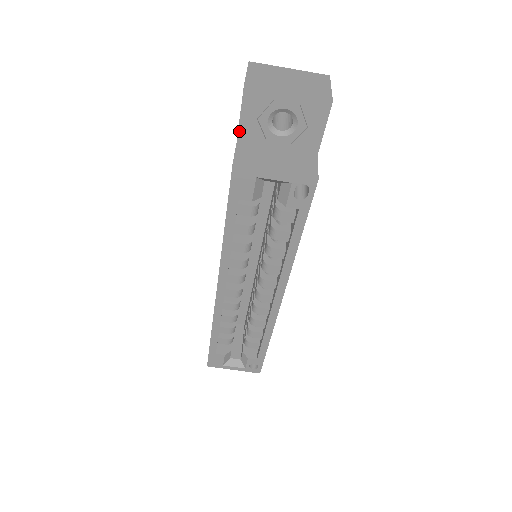
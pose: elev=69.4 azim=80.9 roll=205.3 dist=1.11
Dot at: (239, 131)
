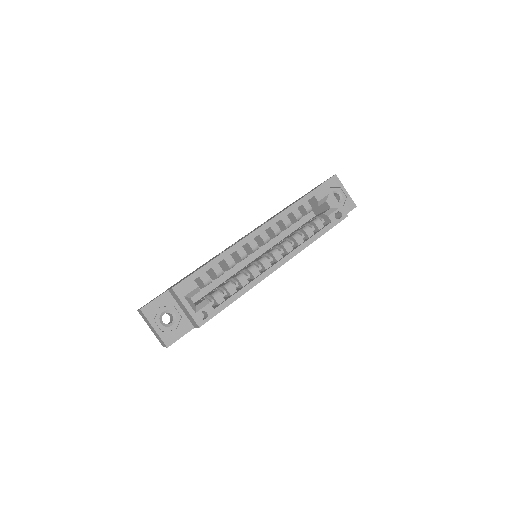
Dot at: occluded
